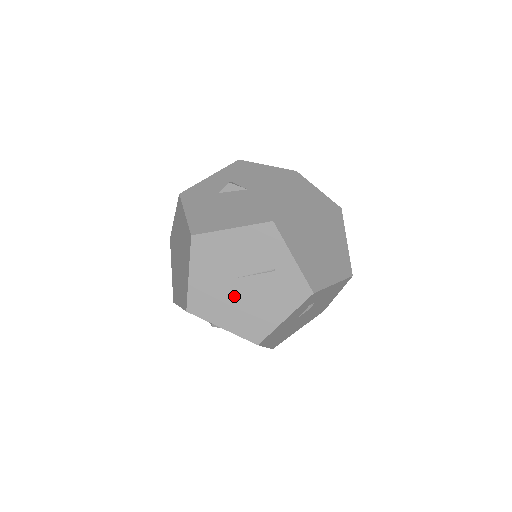
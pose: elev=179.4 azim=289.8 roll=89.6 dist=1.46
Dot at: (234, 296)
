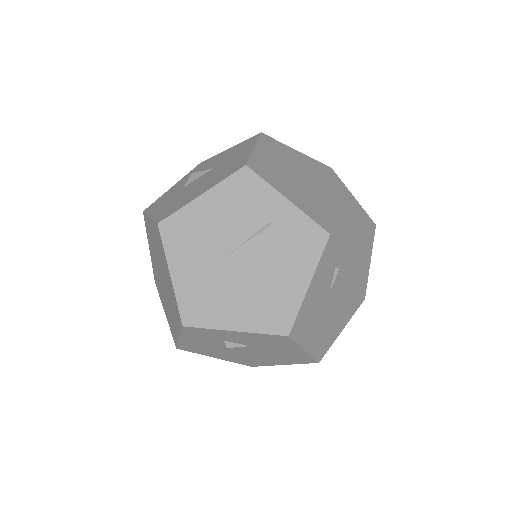
Dot at: (234, 280)
